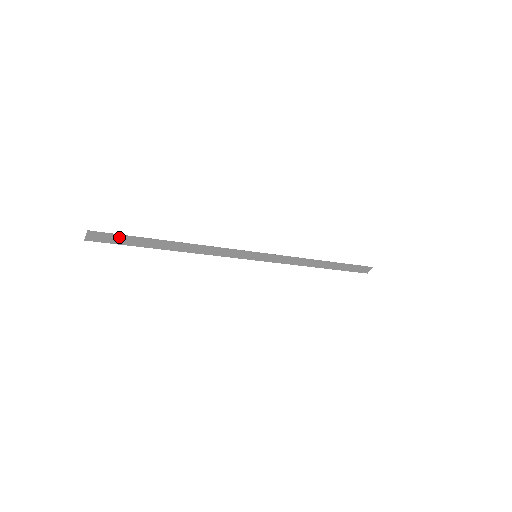
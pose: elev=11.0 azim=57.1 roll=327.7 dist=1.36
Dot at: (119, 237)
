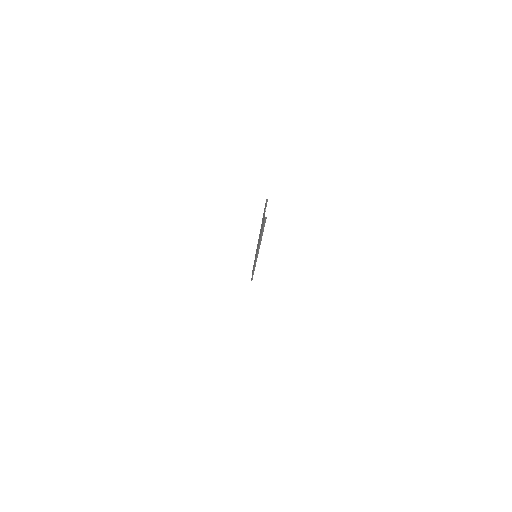
Dot at: (263, 216)
